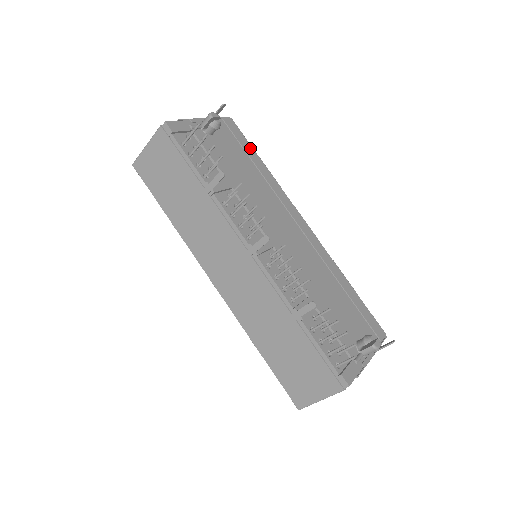
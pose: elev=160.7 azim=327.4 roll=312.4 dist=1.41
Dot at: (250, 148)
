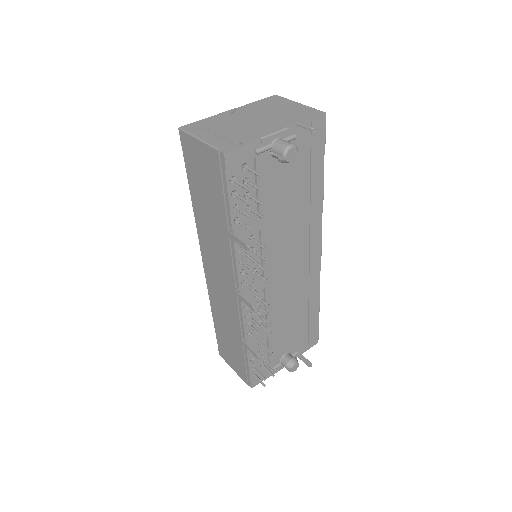
Dot at: (320, 163)
